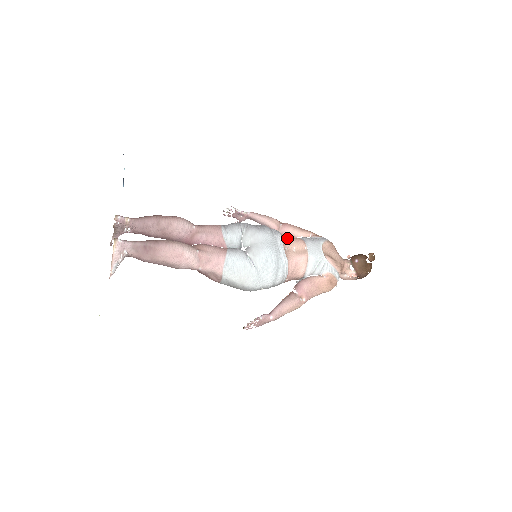
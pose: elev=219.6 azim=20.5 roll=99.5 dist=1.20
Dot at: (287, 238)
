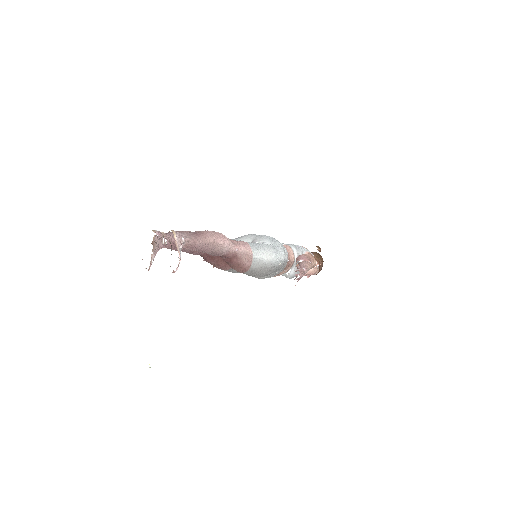
Dot at: occluded
